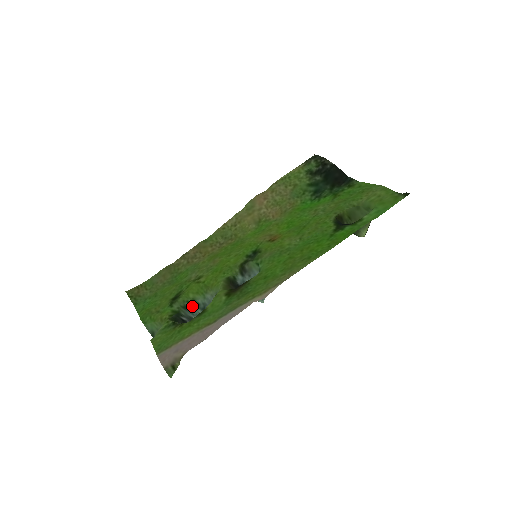
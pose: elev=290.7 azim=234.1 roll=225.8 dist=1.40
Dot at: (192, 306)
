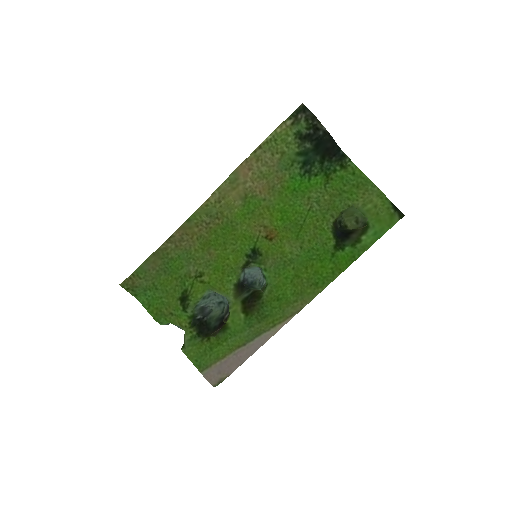
Dot at: (200, 302)
